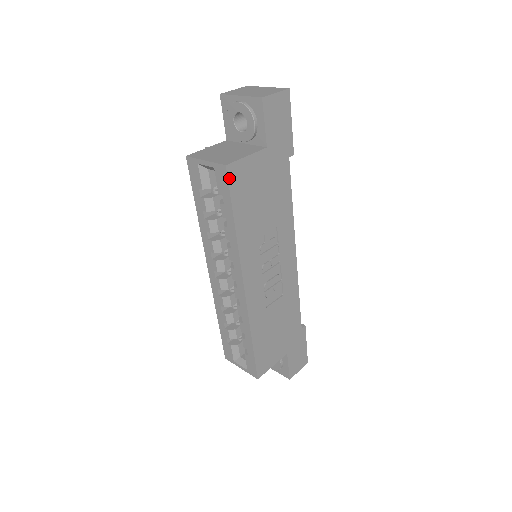
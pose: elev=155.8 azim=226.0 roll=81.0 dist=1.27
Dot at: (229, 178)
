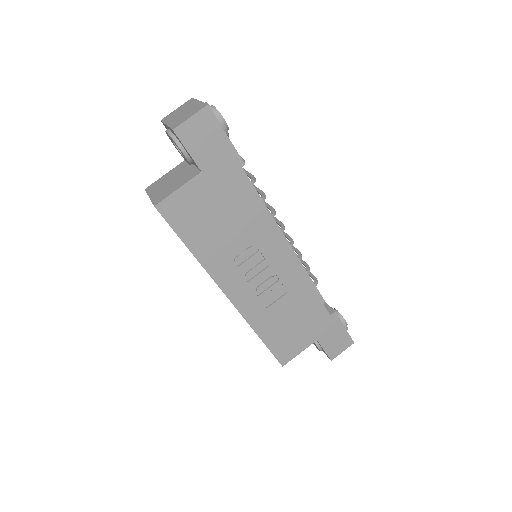
Dot at: (164, 215)
